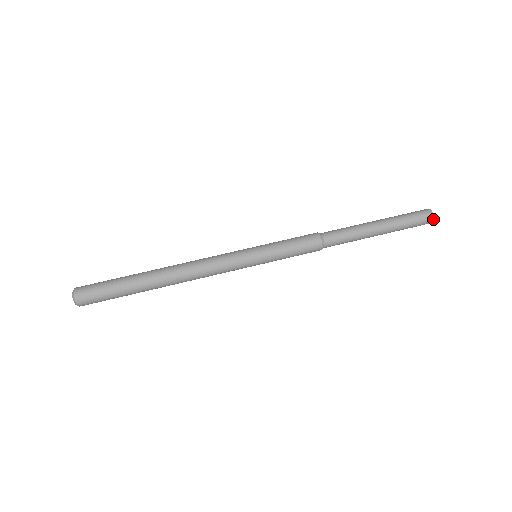
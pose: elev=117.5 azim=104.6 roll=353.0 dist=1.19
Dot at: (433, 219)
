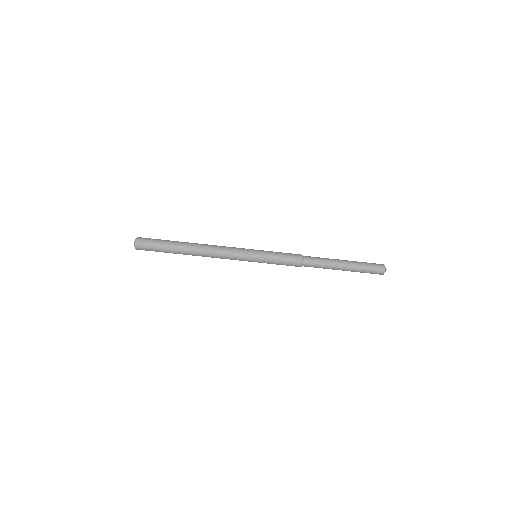
Dot at: (382, 274)
